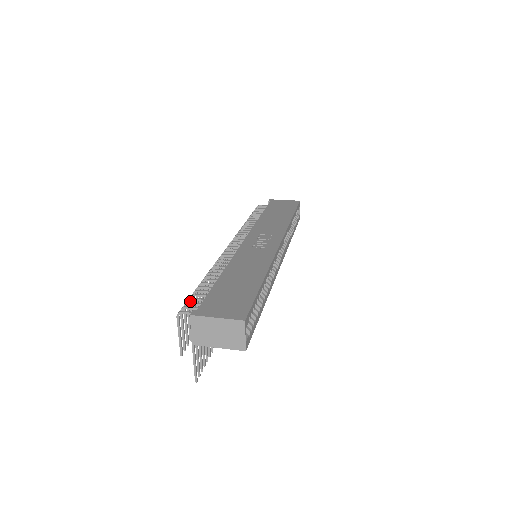
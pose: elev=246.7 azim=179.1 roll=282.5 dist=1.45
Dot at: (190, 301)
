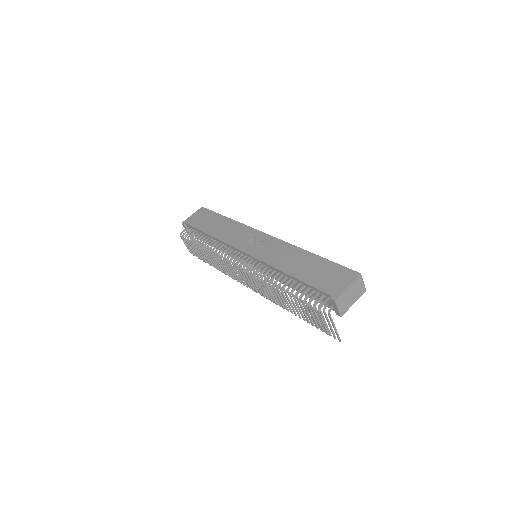
Dot at: (300, 303)
